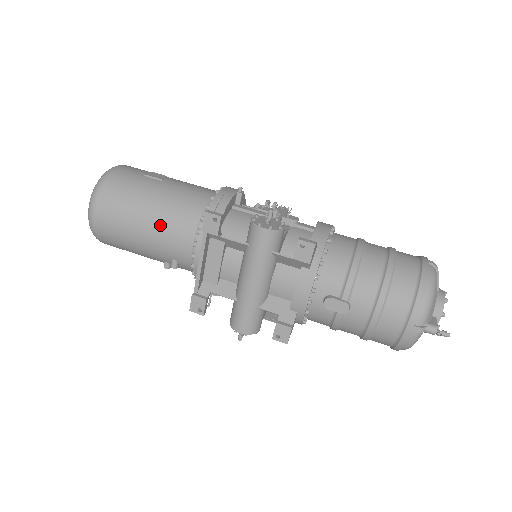
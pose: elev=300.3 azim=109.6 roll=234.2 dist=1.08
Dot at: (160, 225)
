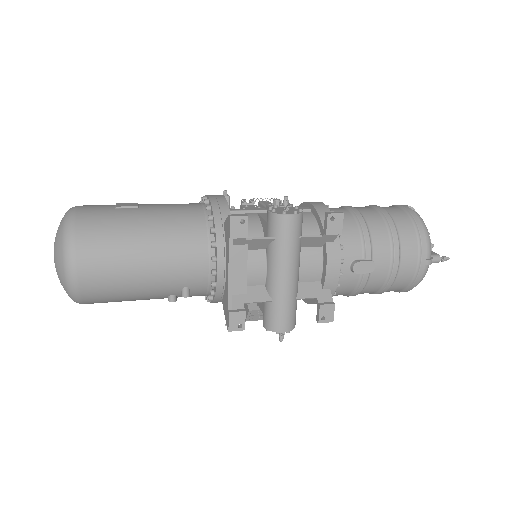
Dot at: (165, 253)
